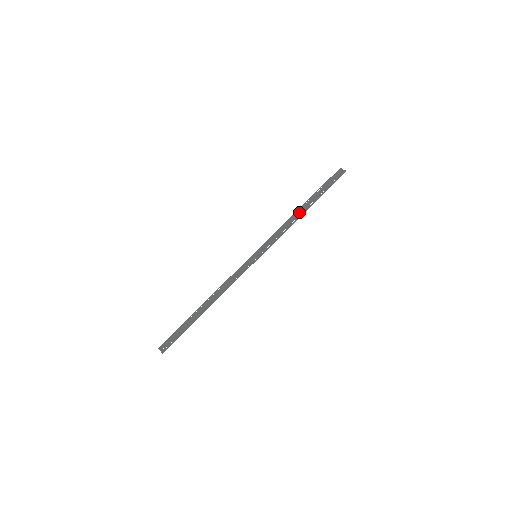
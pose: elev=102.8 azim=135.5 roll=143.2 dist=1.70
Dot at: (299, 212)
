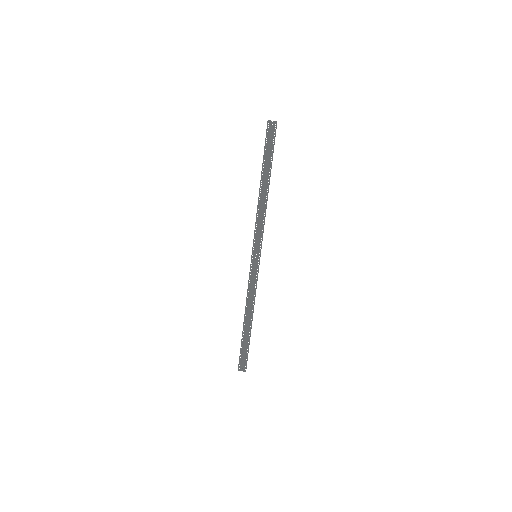
Dot at: (262, 192)
